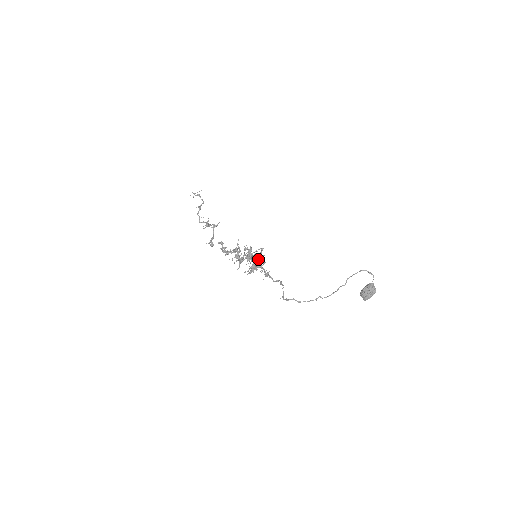
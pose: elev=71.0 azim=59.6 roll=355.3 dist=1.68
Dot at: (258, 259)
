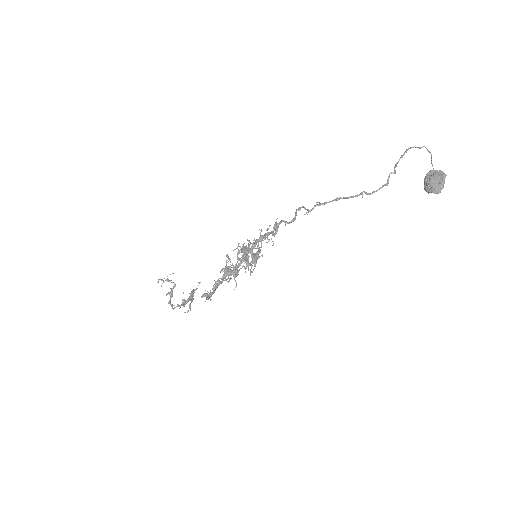
Dot at: (259, 249)
